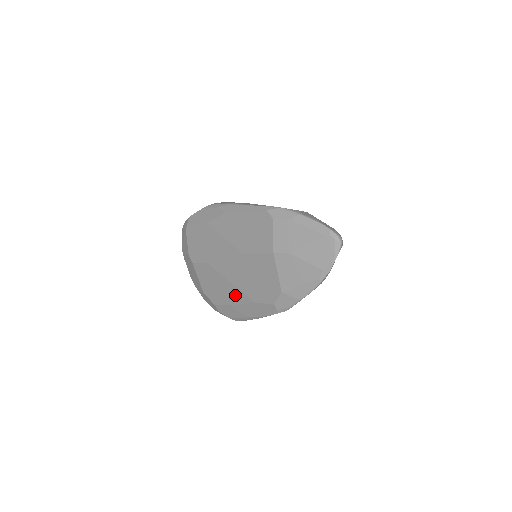
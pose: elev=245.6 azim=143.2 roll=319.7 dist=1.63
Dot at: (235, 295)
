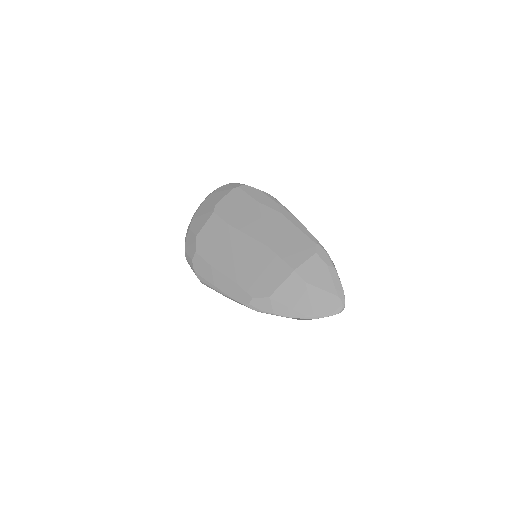
Dot at: (225, 264)
